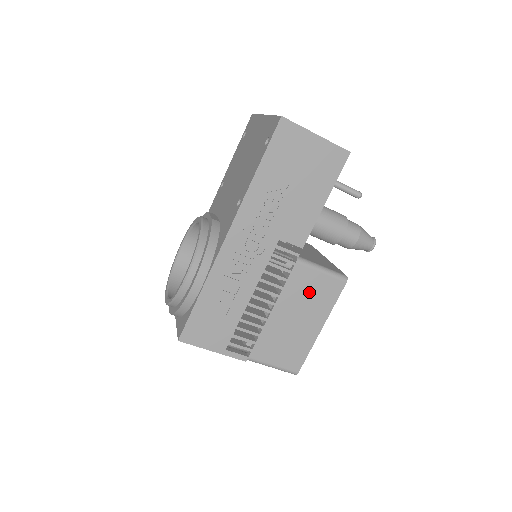
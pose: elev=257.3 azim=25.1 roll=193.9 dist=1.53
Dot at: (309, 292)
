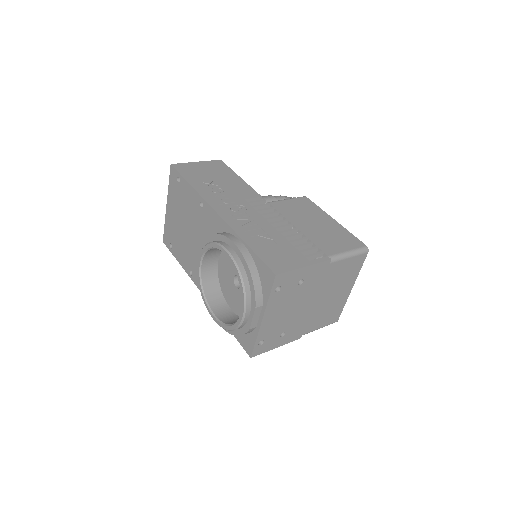
Dot at: (298, 210)
